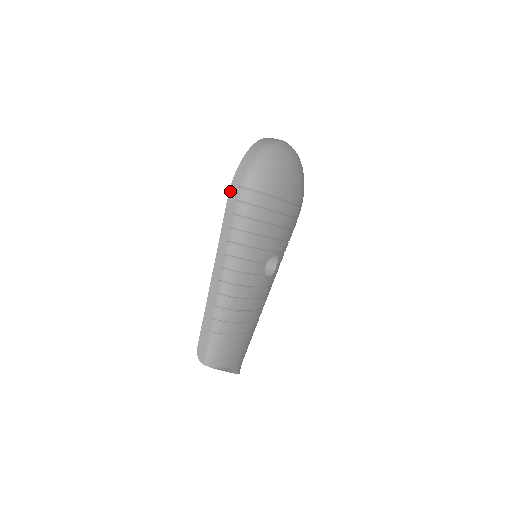
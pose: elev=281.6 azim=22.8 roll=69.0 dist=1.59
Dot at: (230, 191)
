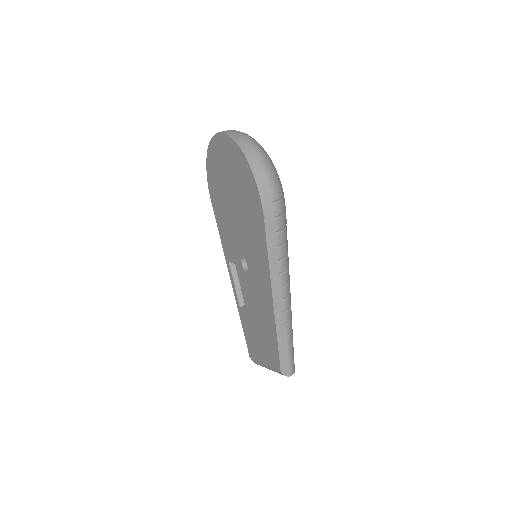
Dot at: (264, 213)
